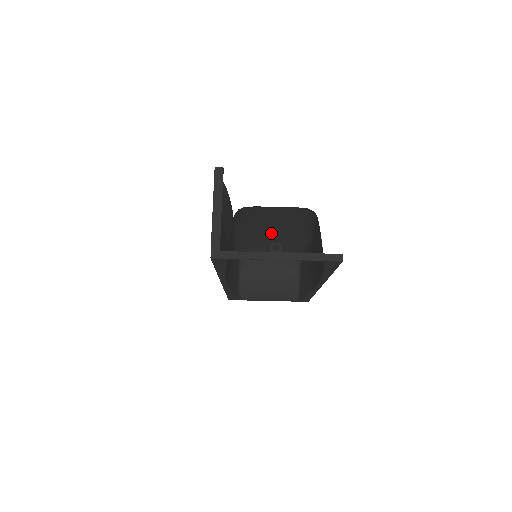
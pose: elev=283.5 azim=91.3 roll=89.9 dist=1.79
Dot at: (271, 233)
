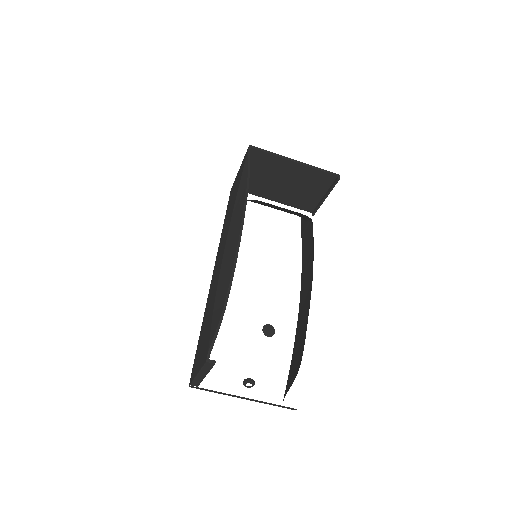
Dot at: occluded
